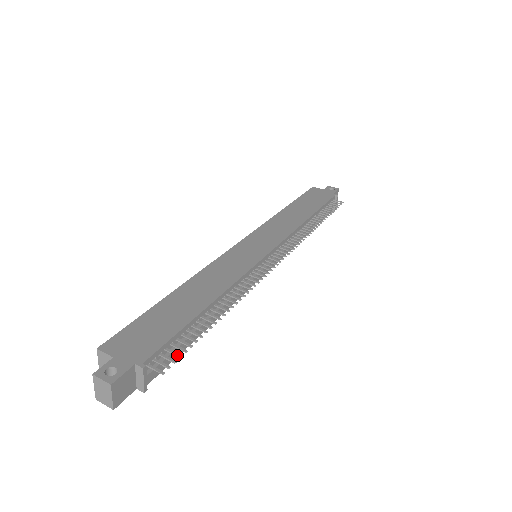
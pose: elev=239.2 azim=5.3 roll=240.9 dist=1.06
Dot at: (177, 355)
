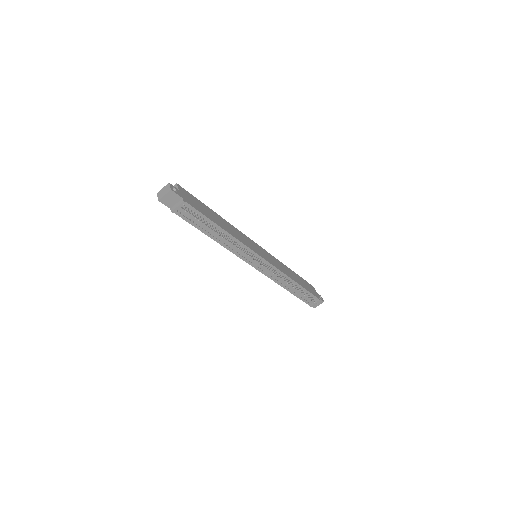
Dot at: occluded
